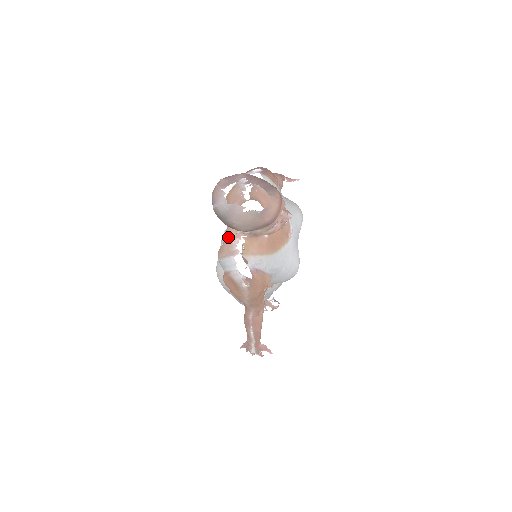
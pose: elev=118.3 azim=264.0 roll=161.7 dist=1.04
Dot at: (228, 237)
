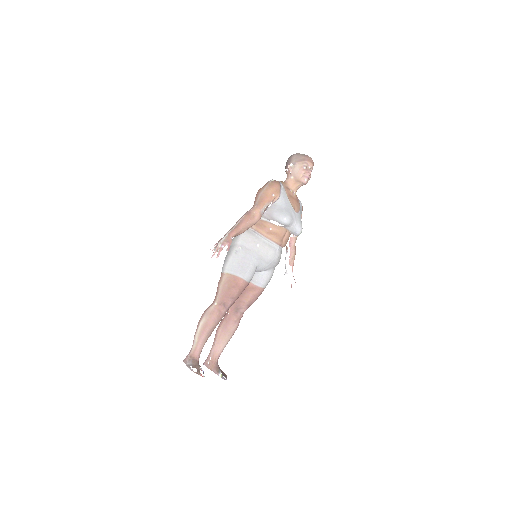
Dot at: occluded
